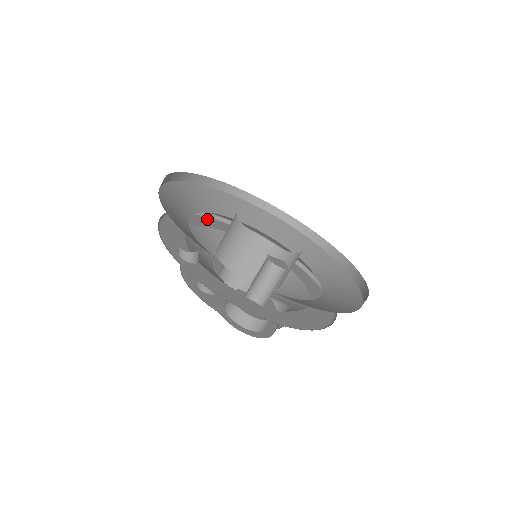
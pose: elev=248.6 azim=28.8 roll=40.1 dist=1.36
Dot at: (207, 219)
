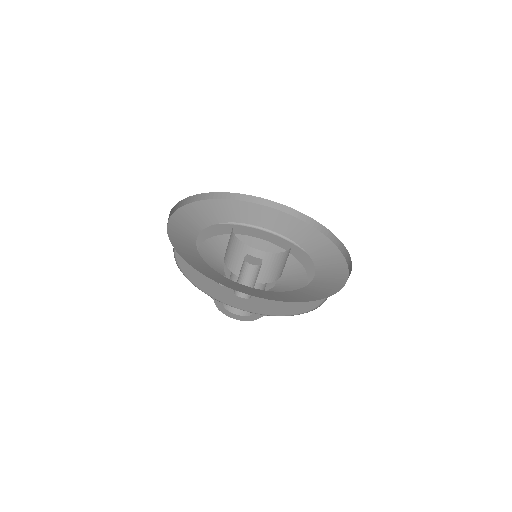
Dot at: (243, 227)
